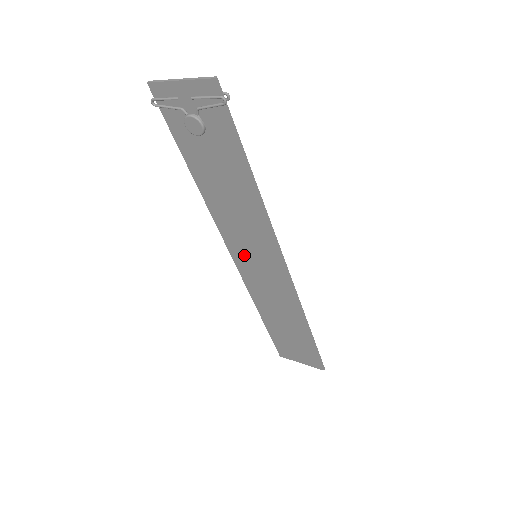
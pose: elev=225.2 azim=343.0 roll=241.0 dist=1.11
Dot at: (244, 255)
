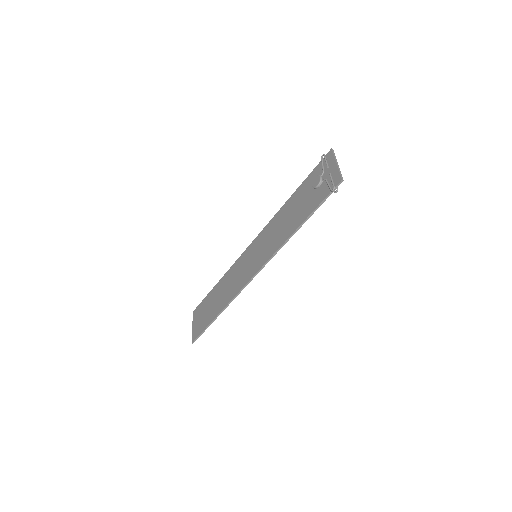
Dot at: (254, 249)
